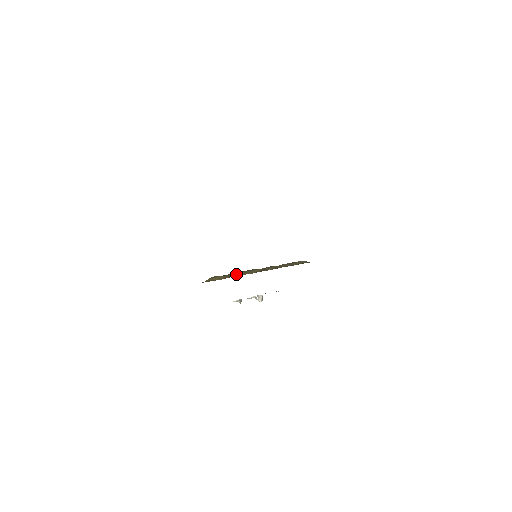
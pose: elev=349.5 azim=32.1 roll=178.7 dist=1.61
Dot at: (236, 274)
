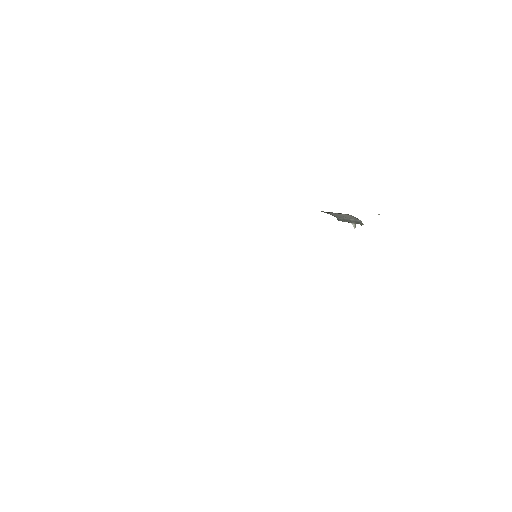
Dot at: occluded
